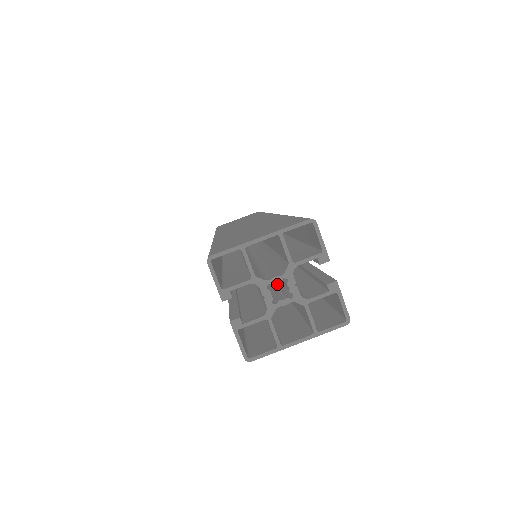
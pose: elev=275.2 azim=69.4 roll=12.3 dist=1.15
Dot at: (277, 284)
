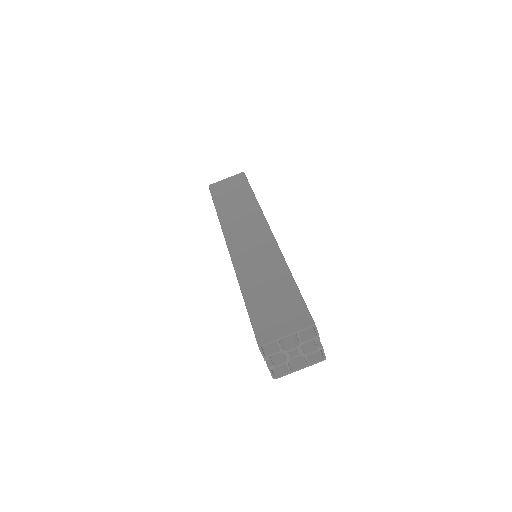
Dot at: occluded
